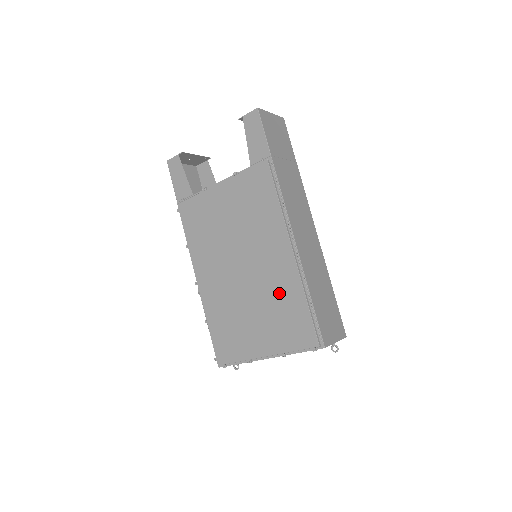
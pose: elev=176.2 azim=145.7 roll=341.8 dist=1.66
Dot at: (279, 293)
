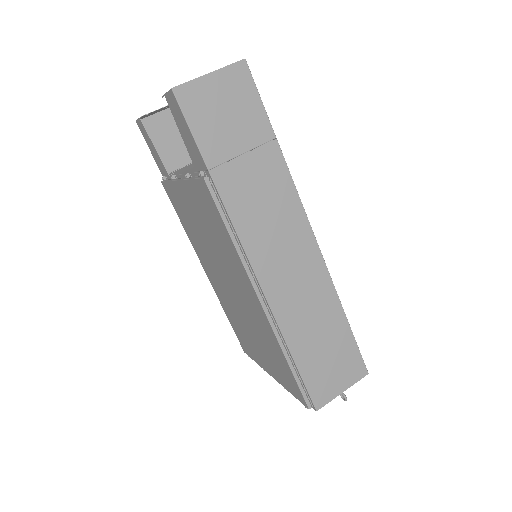
Dot at: (264, 335)
